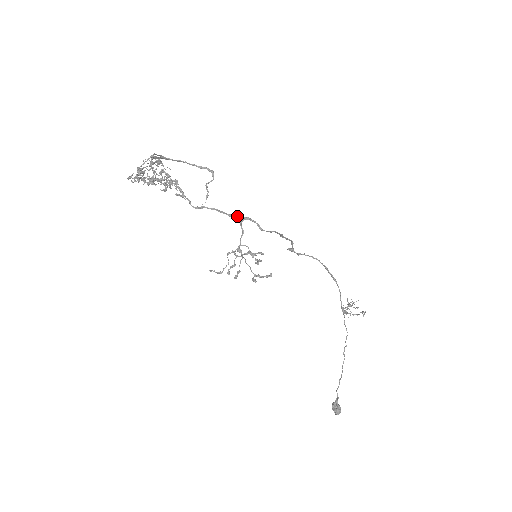
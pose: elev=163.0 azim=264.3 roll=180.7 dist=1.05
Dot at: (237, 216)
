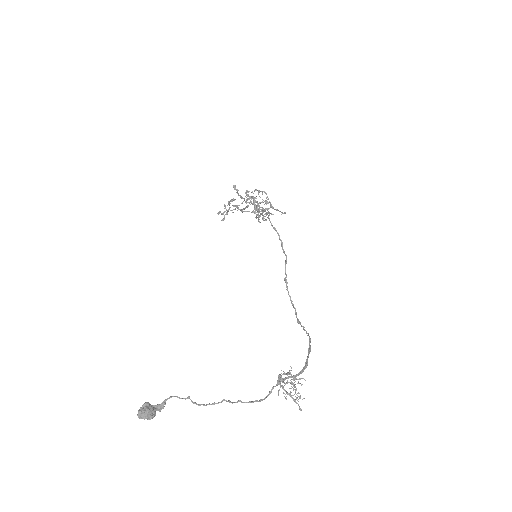
Dot at: (265, 211)
